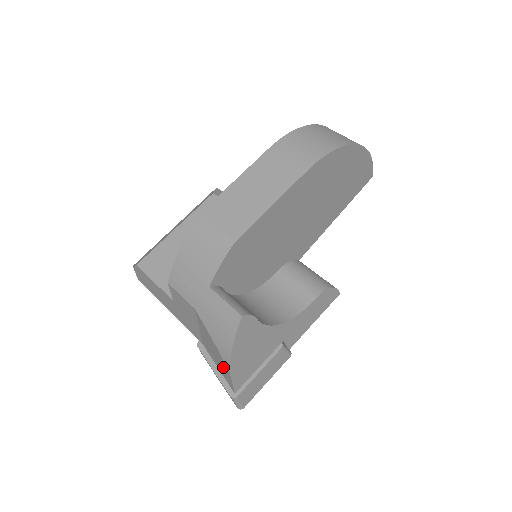
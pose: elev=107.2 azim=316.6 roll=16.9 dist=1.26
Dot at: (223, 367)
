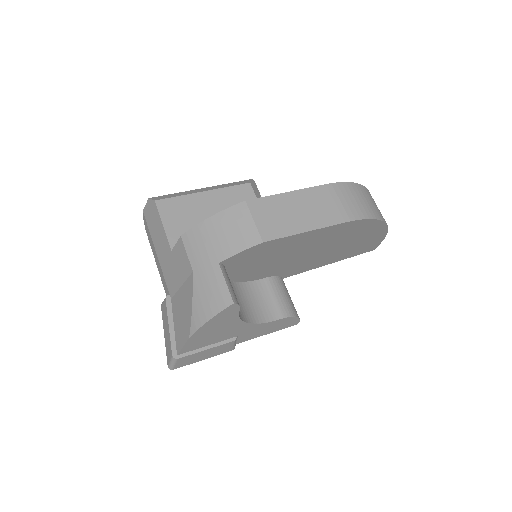
Dot at: (184, 330)
